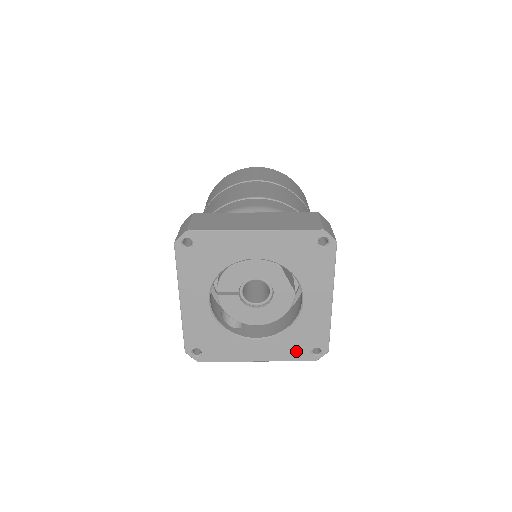
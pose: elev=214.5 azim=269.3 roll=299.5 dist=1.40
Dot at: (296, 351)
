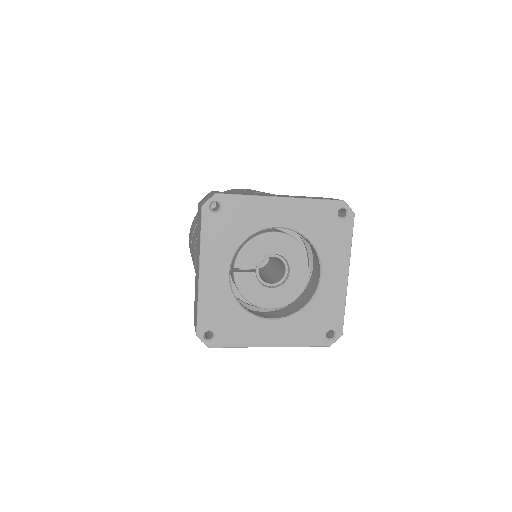
Dot at: (311, 334)
